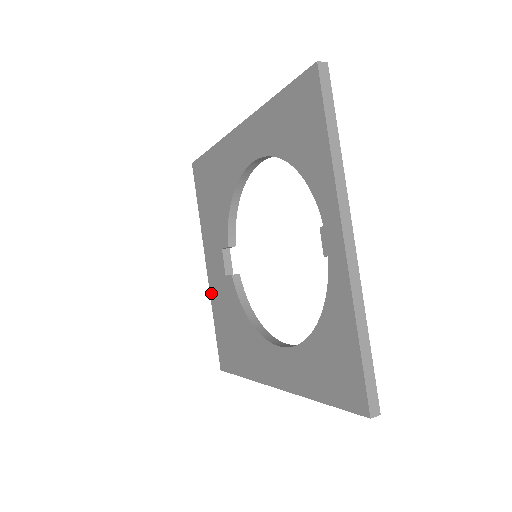
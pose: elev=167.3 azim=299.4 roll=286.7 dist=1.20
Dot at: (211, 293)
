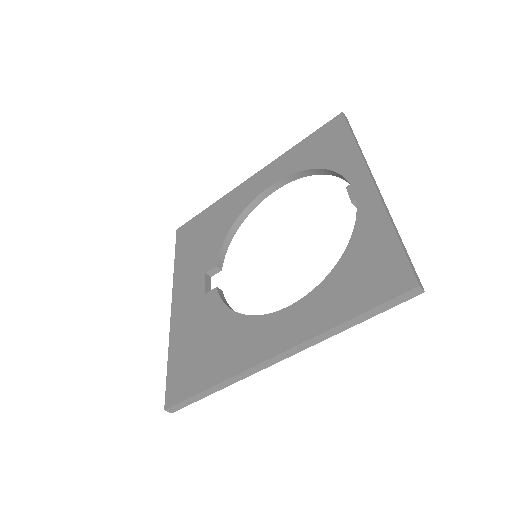
Dot at: (173, 326)
